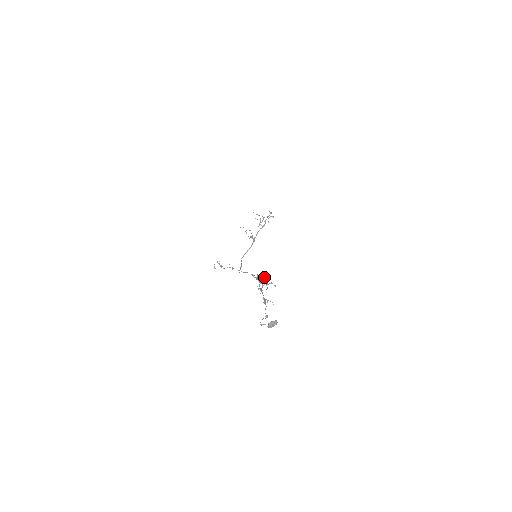
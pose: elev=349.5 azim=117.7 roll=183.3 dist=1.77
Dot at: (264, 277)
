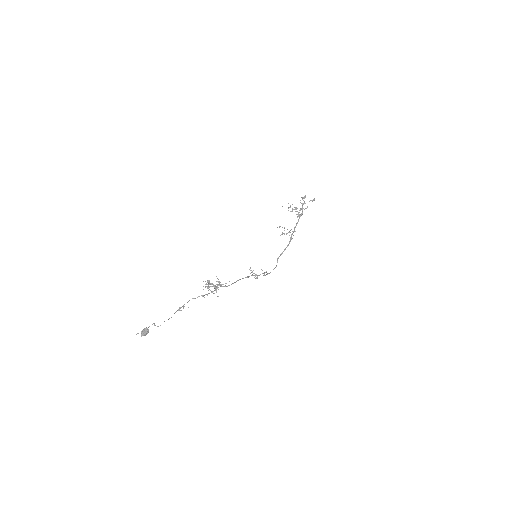
Dot at: (207, 282)
